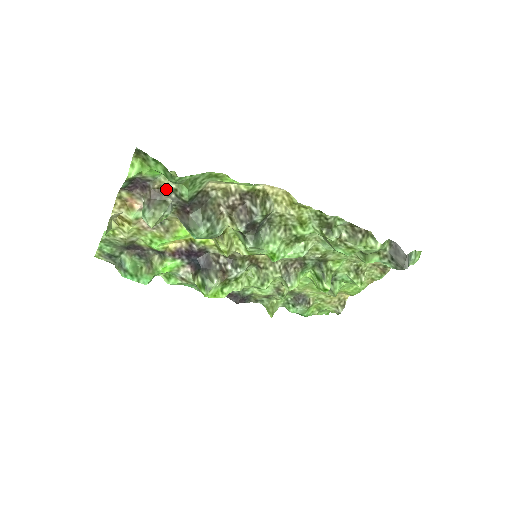
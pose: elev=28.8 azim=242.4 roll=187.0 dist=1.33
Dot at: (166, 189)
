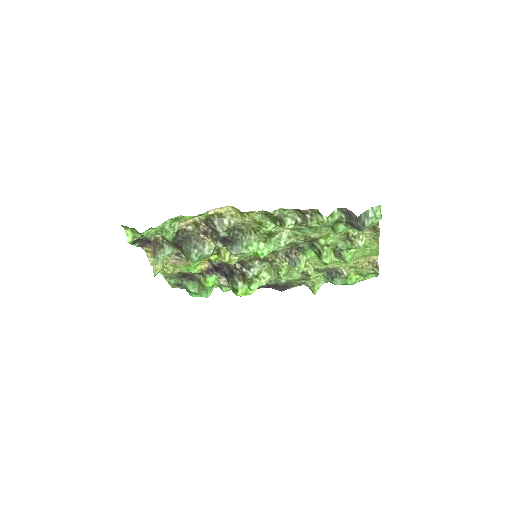
Dot at: (159, 238)
